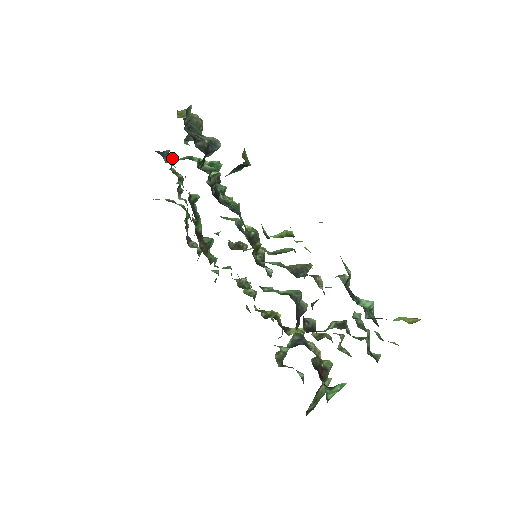
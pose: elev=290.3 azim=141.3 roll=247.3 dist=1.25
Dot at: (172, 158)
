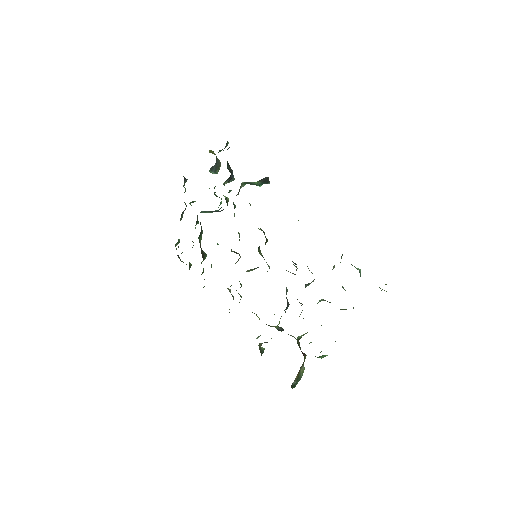
Dot at: (185, 188)
